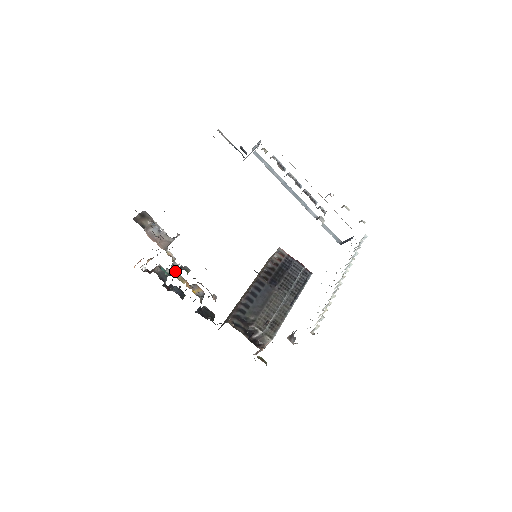
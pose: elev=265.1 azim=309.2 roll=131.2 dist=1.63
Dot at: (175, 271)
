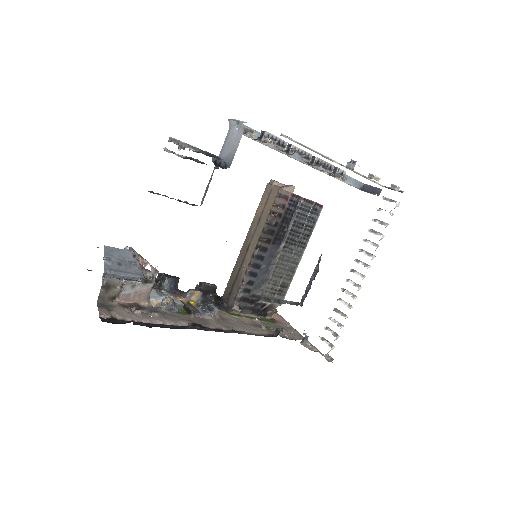
Dot at: occluded
